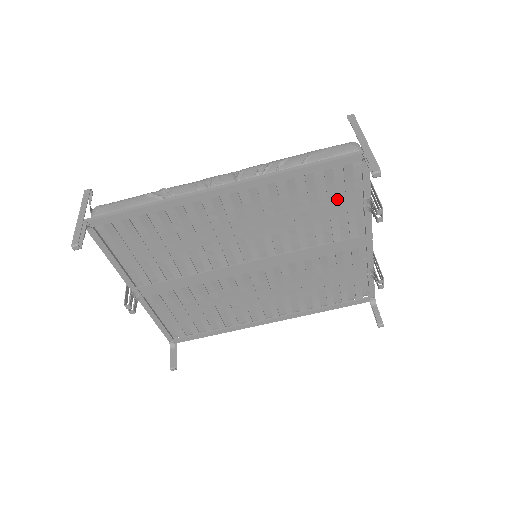
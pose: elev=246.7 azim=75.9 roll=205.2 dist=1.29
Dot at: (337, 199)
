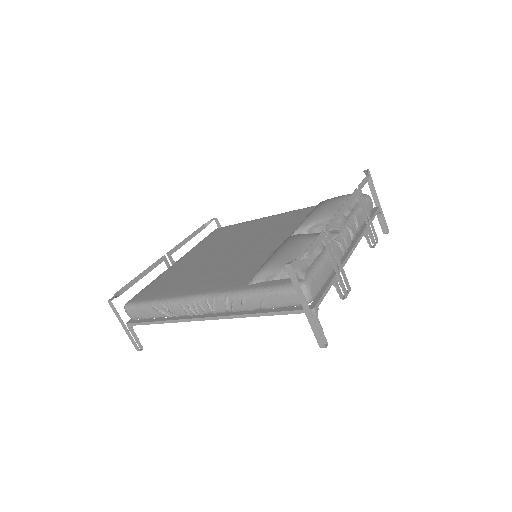
Dot at: occluded
